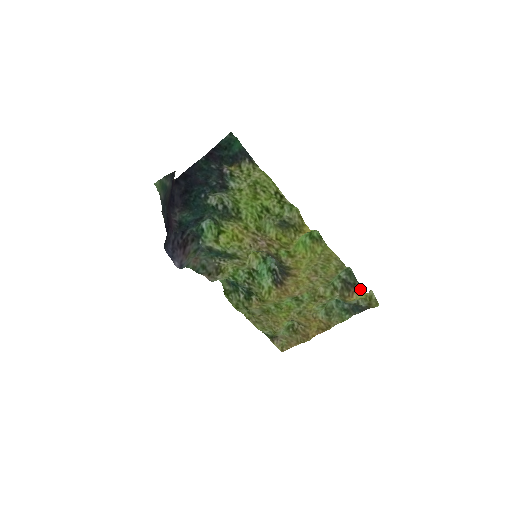
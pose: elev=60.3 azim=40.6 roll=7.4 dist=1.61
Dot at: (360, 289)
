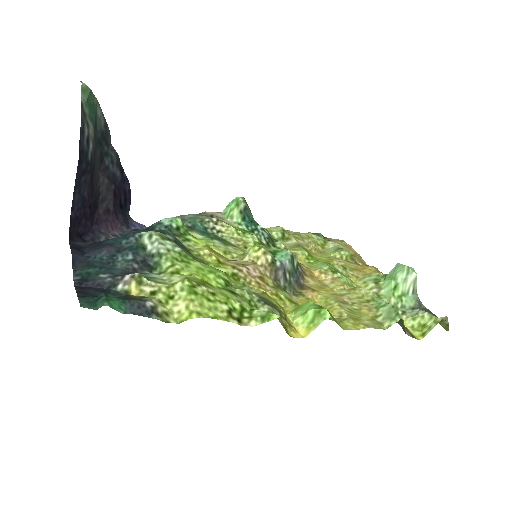
Dot at: (411, 334)
